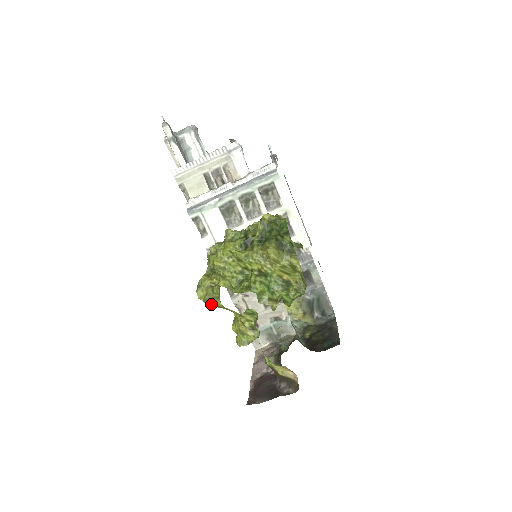
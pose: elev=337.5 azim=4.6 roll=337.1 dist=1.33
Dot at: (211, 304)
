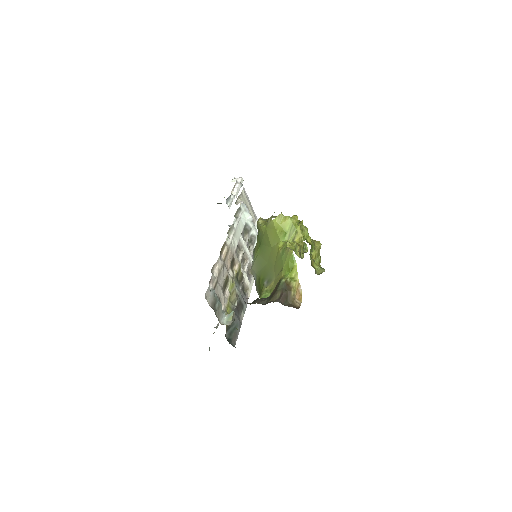
Dot at: (293, 220)
